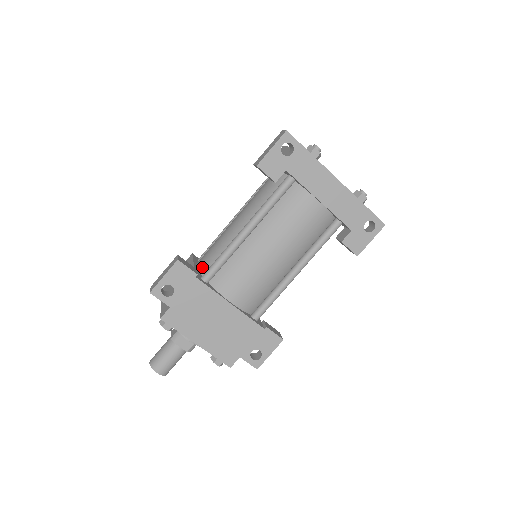
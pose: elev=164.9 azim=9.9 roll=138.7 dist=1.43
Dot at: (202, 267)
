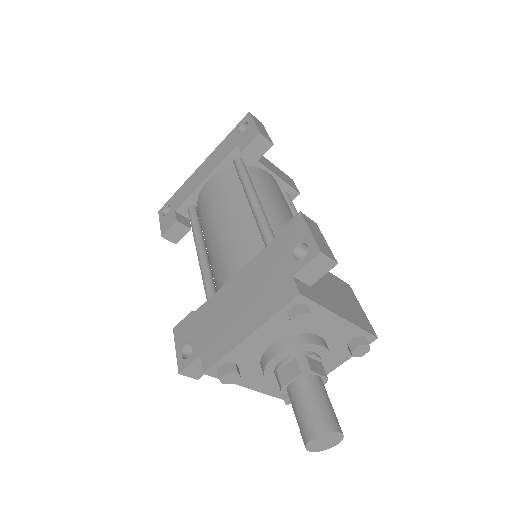
Dot at: occluded
